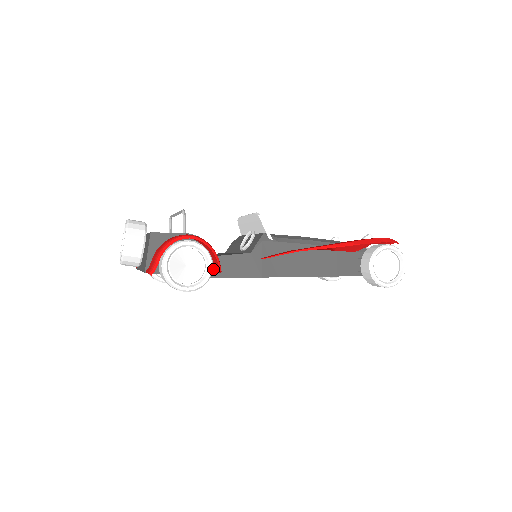
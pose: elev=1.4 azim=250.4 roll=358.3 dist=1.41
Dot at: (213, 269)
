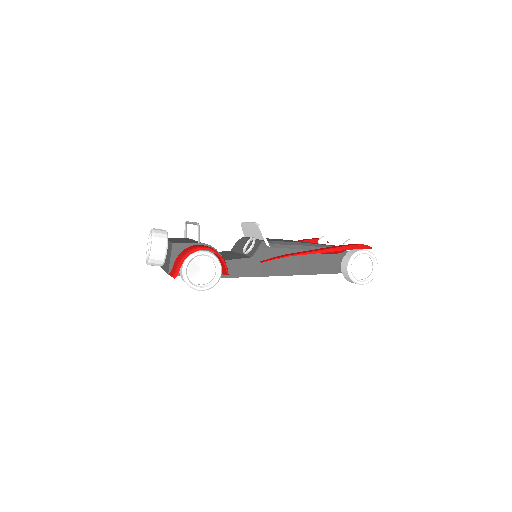
Dot at: occluded
